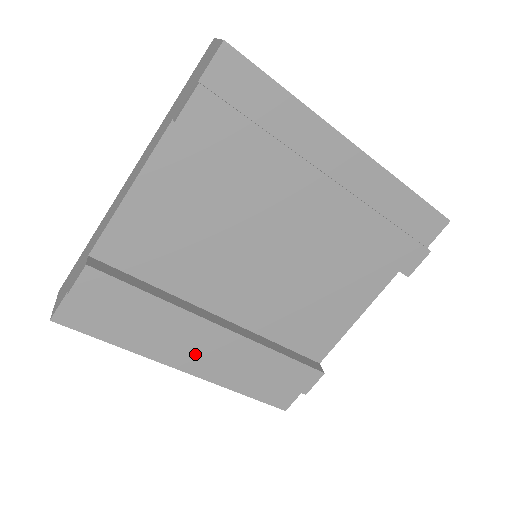
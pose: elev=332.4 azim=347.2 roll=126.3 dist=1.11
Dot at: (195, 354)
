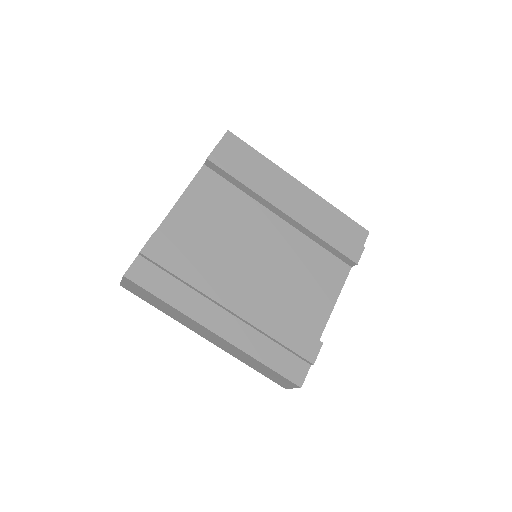
Dot at: (223, 318)
